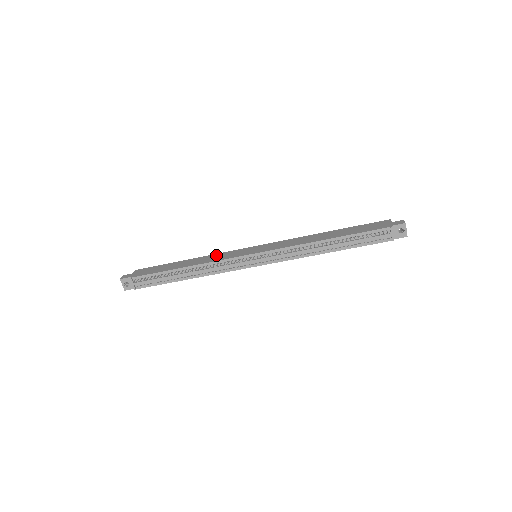
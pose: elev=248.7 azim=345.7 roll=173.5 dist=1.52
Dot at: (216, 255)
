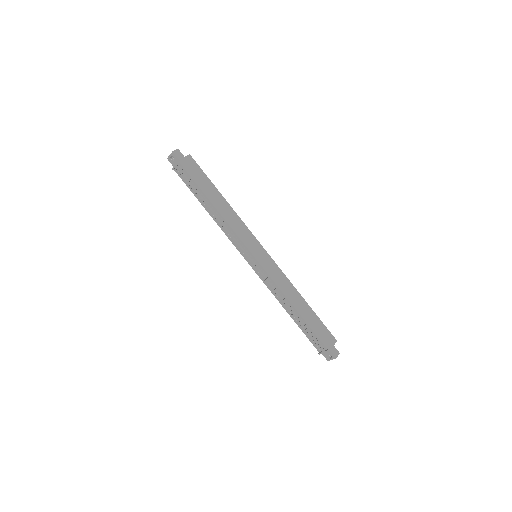
Dot at: (240, 222)
